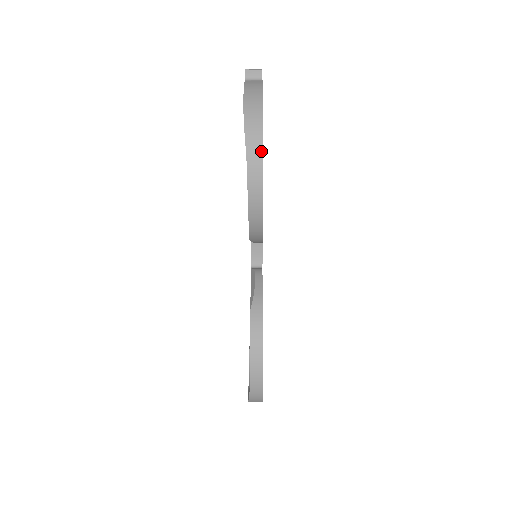
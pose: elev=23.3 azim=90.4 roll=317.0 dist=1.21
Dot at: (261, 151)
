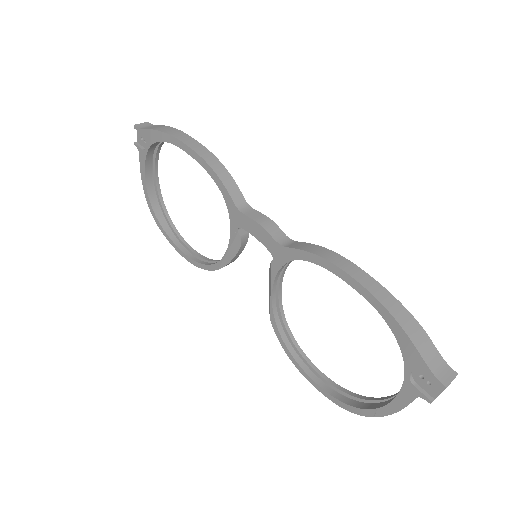
Dot at: (339, 393)
